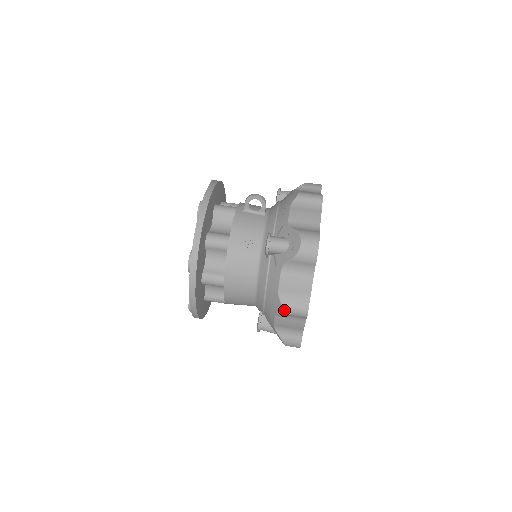
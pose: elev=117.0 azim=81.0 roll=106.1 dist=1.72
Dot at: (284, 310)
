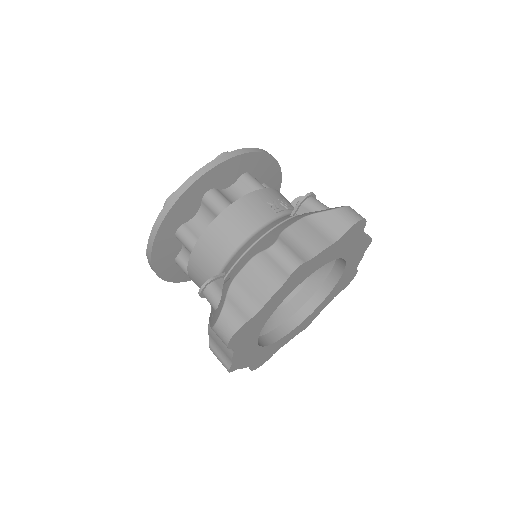
Dot at: (275, 246)
